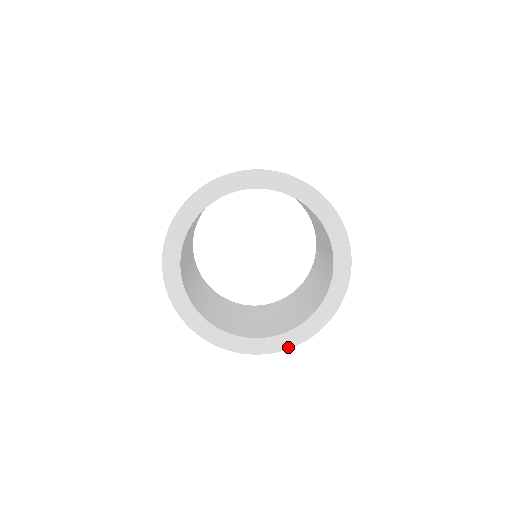
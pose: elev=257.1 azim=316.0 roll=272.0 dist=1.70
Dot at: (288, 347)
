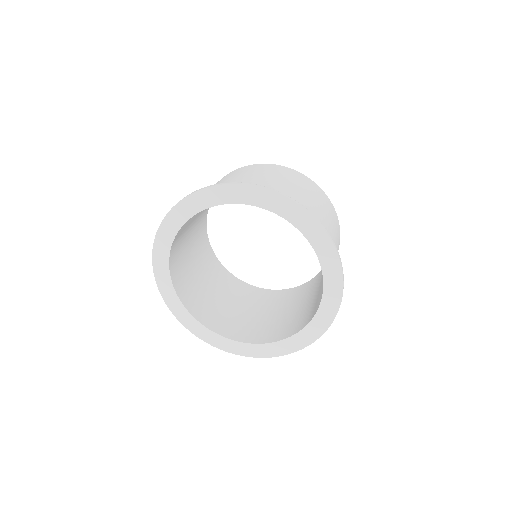
Dot at: (284, 353)
